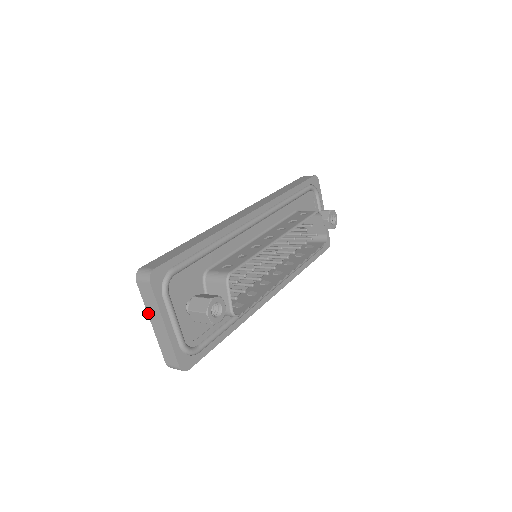
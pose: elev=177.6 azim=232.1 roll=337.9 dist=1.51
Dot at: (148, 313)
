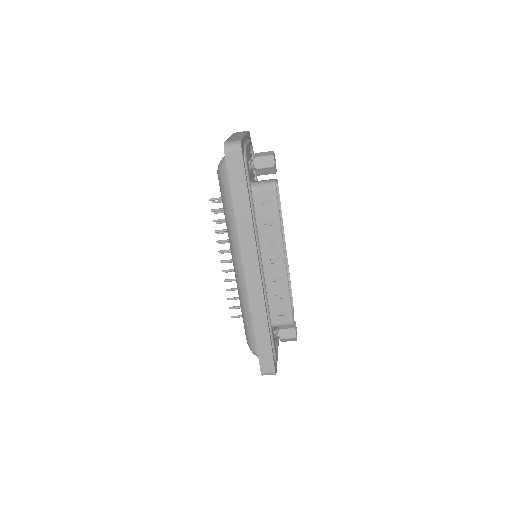
Dot at: occluded
